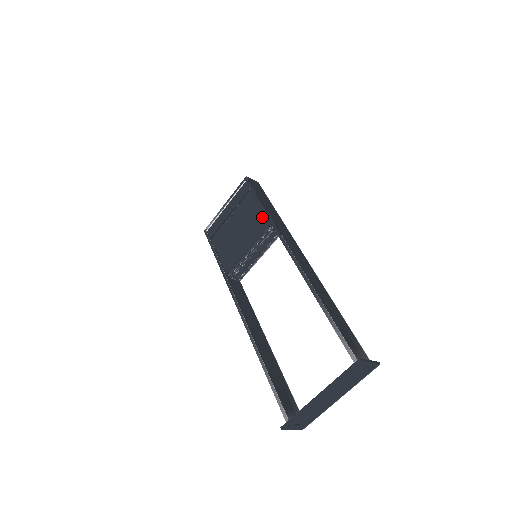
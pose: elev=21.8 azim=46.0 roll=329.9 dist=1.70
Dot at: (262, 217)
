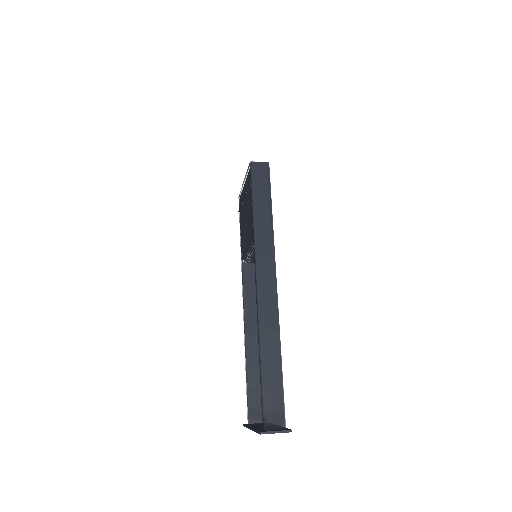
Dot at: (251, 225)
